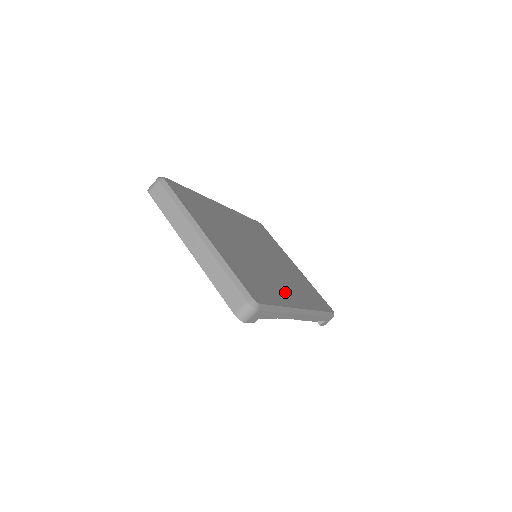
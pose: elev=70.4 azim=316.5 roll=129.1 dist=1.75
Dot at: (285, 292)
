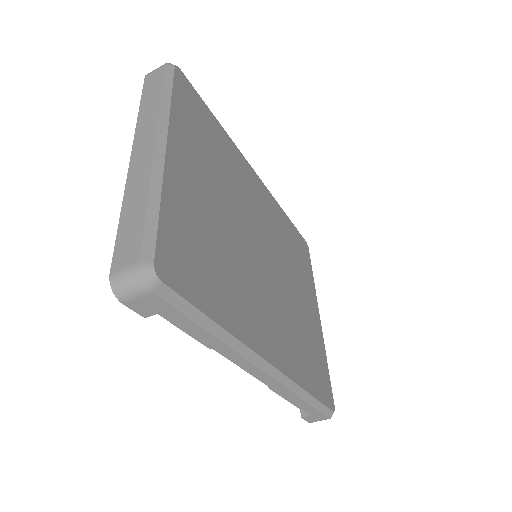
Dot at: (256, 320)
